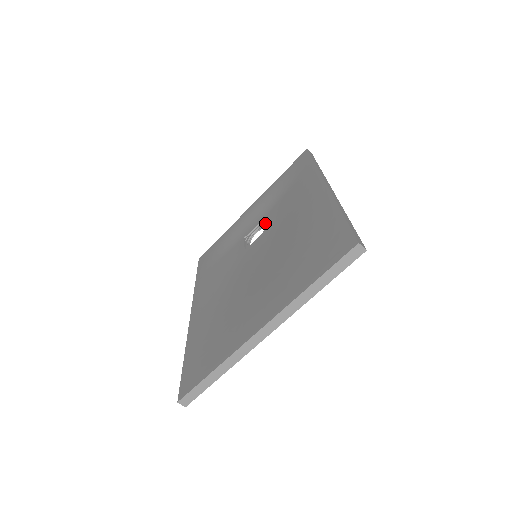
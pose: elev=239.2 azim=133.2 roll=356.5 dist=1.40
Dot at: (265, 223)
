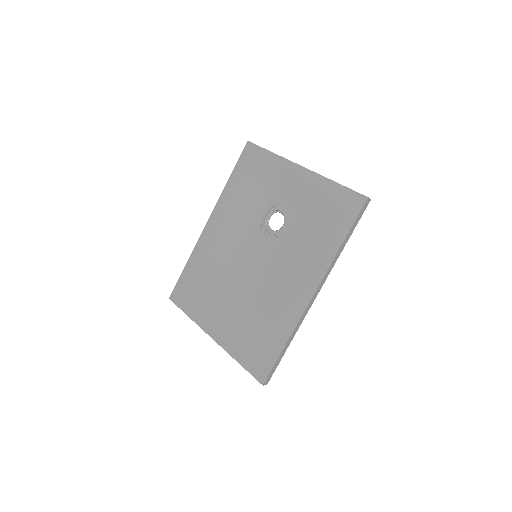
Dot at: (285, 227)
